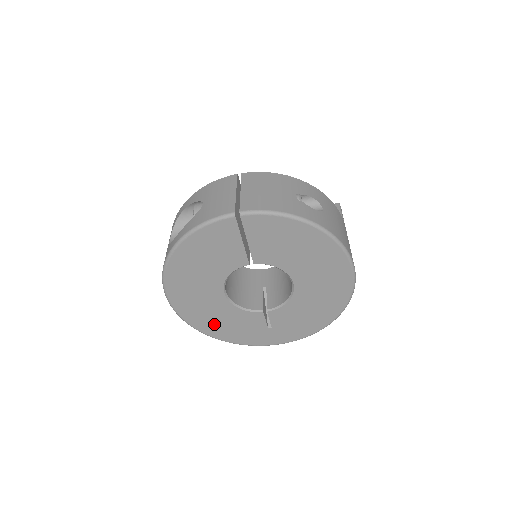
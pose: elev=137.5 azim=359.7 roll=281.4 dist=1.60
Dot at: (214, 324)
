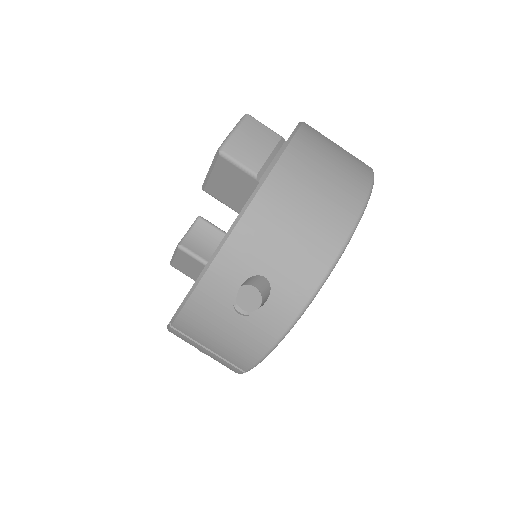
Dot at: occluded
